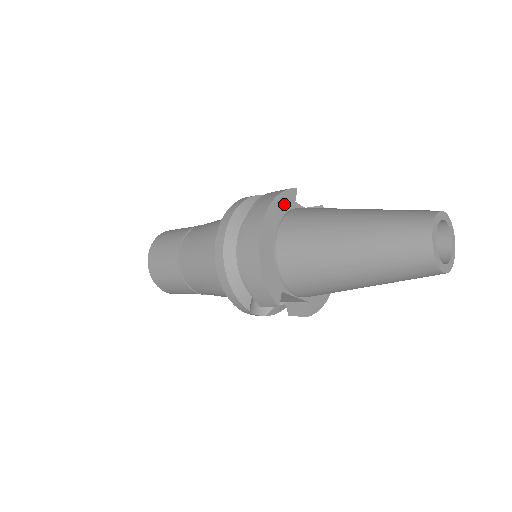
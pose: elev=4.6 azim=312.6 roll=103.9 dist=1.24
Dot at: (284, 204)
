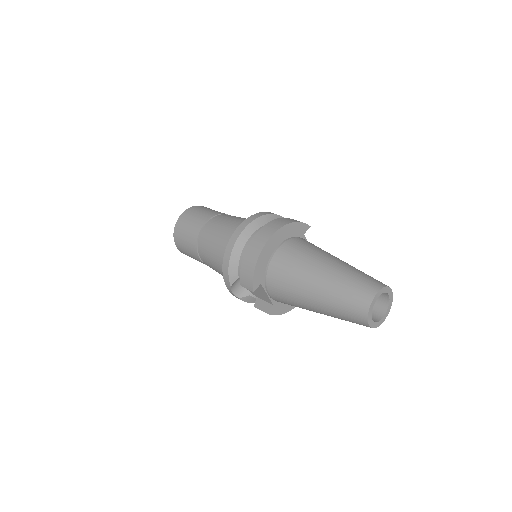
Dot at: (296, 230)
